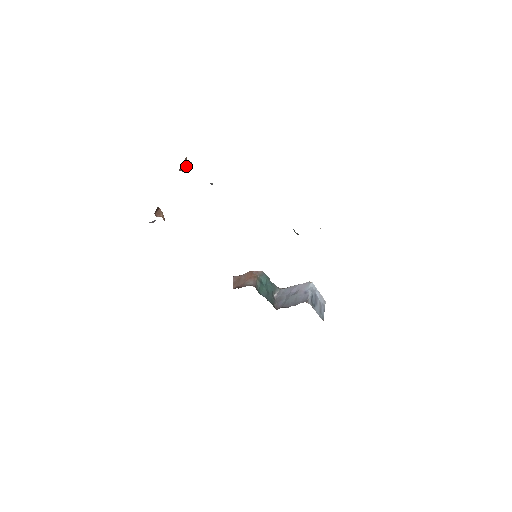
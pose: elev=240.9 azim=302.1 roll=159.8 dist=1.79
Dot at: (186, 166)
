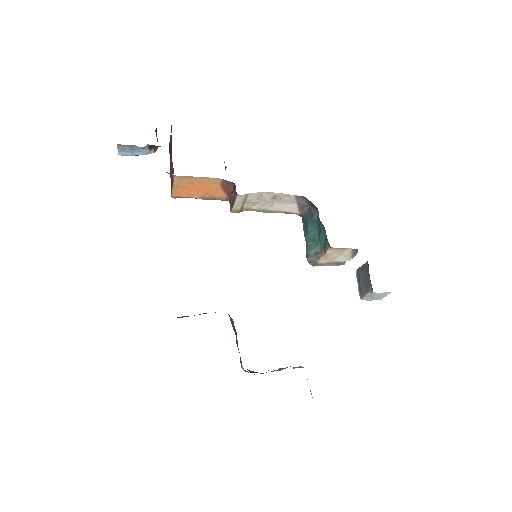
Dot at: occluded
